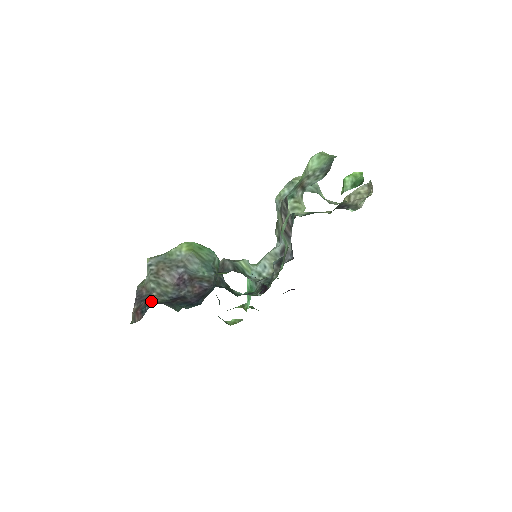
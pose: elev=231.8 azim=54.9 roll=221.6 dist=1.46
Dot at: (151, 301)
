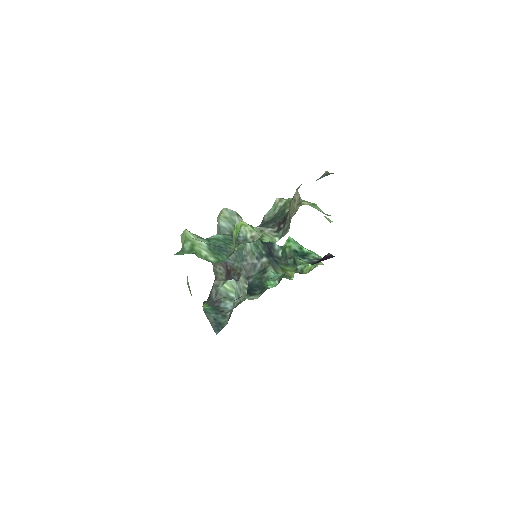
Dot at: occluded
